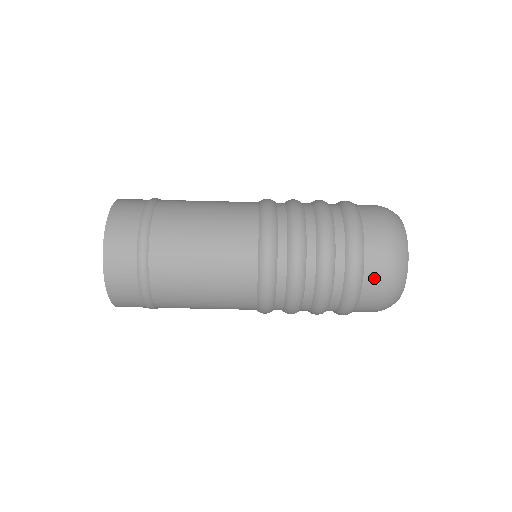
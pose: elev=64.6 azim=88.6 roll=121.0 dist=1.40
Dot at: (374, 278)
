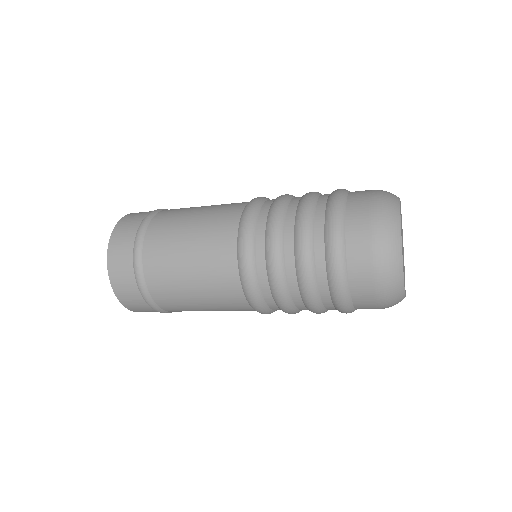
Dot at: (360, 268)
